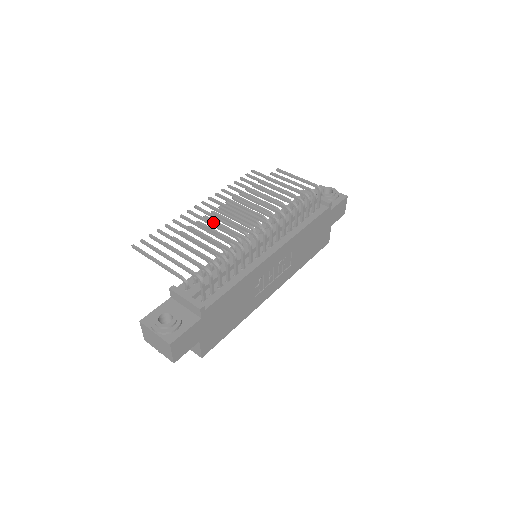
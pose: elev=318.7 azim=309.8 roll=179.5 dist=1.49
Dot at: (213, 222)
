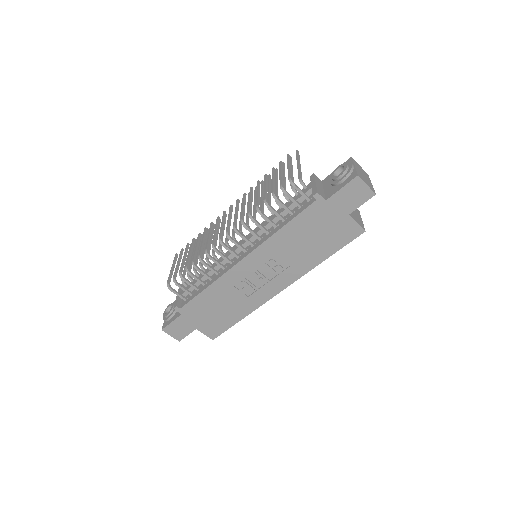
Dot at: (210, 229)
